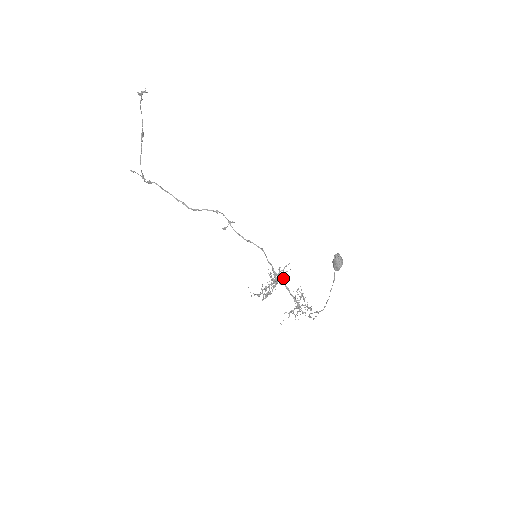
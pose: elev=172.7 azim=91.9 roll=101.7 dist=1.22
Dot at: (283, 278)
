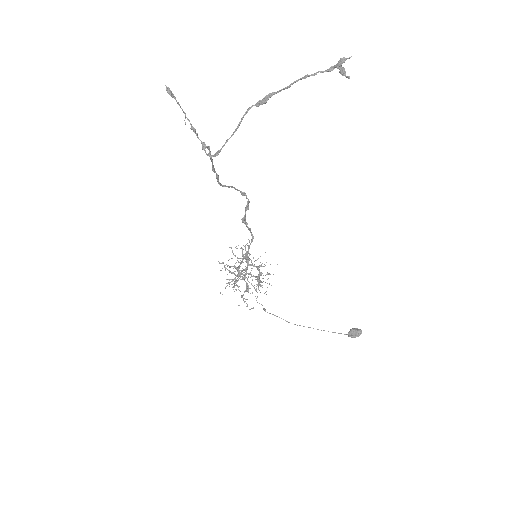
Dot at: occluded
